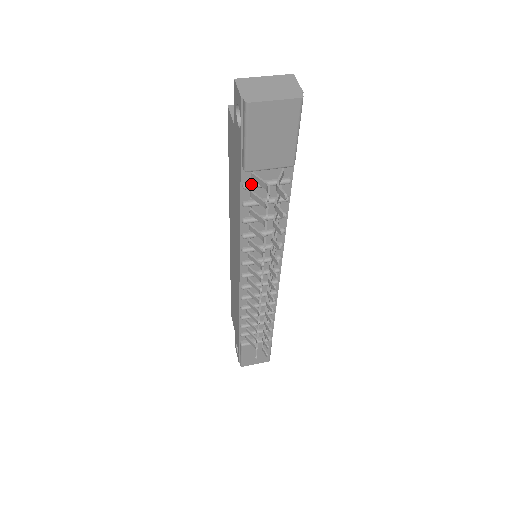
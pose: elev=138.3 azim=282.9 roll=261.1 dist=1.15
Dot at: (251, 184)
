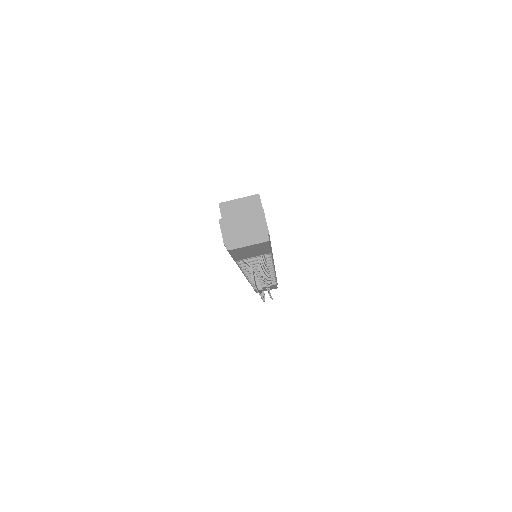
Dot at: occluded
